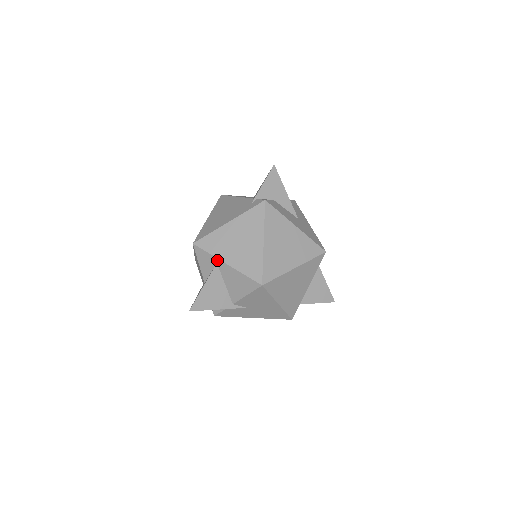
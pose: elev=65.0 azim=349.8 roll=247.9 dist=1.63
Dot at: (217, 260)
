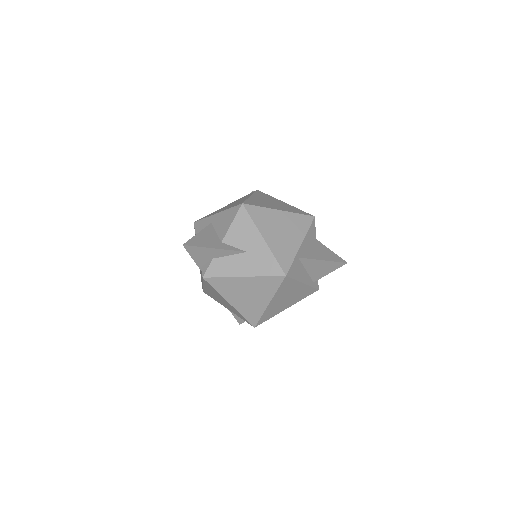
Dot at: occluded
